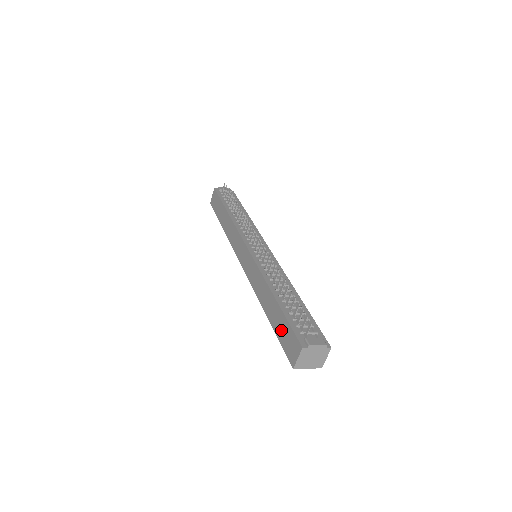
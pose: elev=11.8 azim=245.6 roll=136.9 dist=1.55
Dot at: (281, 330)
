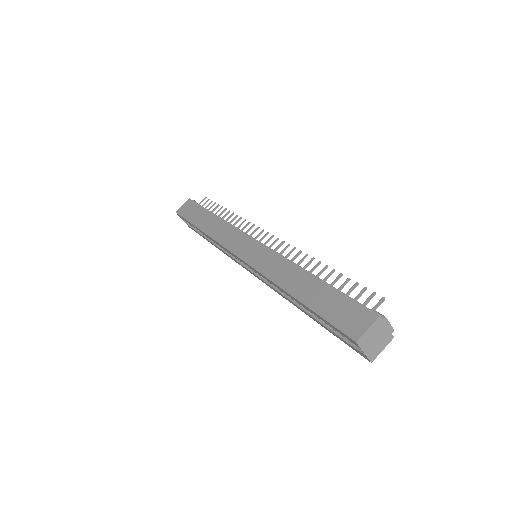
Dot at: (329, 305)
